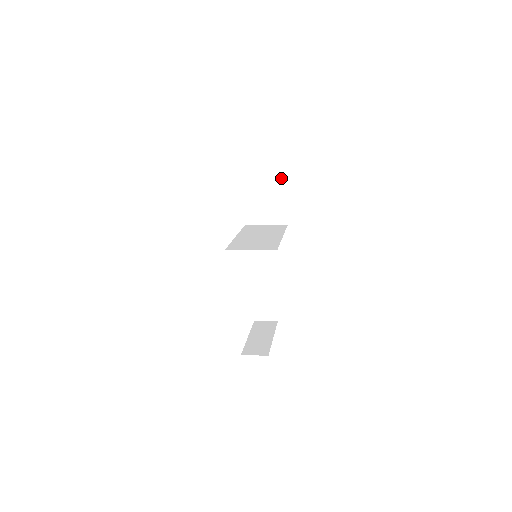
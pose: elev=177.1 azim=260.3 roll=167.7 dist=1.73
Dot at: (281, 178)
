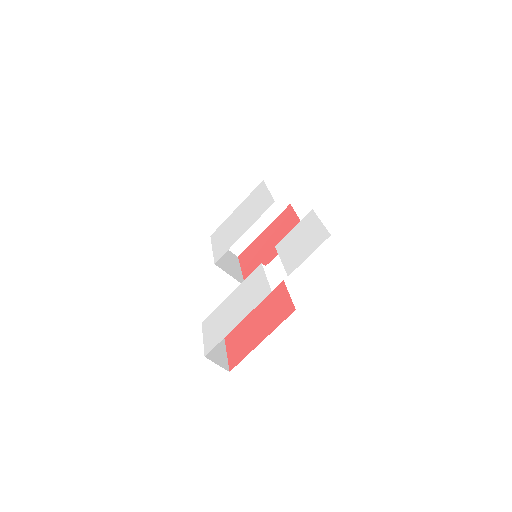
Dot at: (236, 262)
